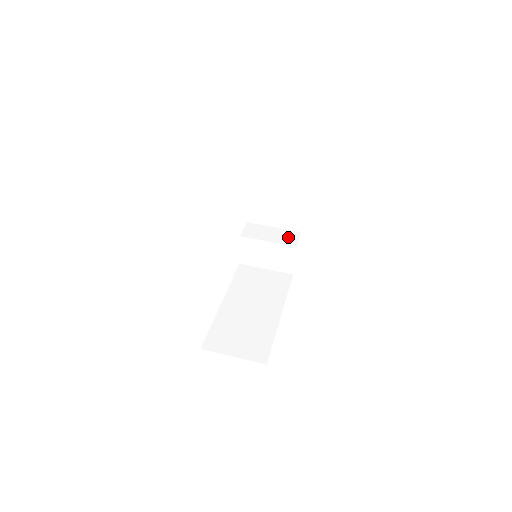
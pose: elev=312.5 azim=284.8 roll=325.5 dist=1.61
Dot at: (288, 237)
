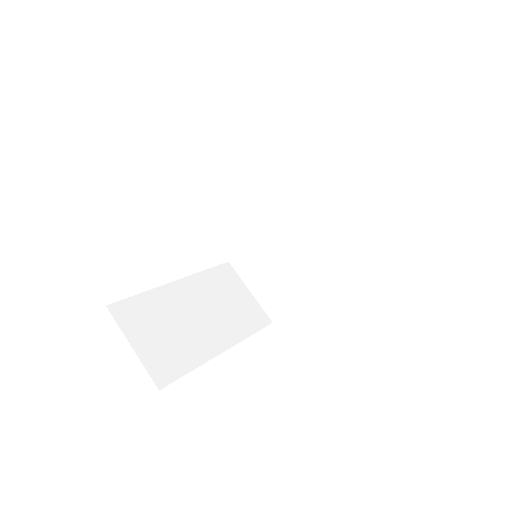
Dot at: (368, 203)
